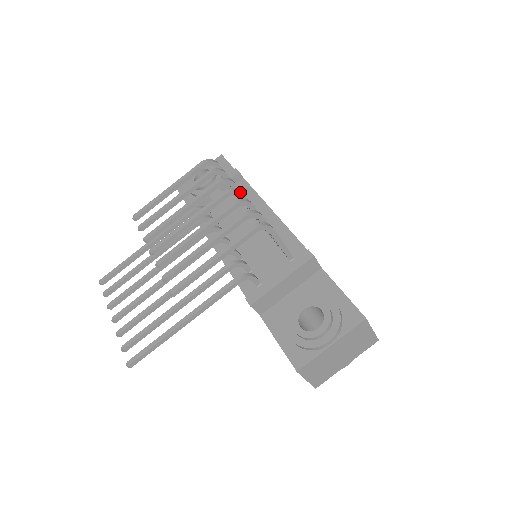
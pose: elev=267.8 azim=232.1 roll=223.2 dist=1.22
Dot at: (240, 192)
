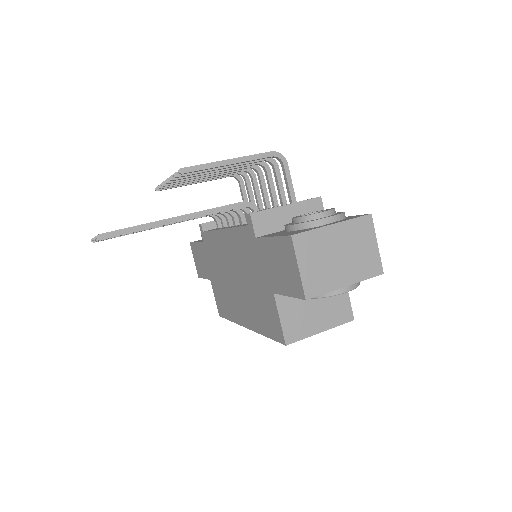
Dot at: (260, 170)
